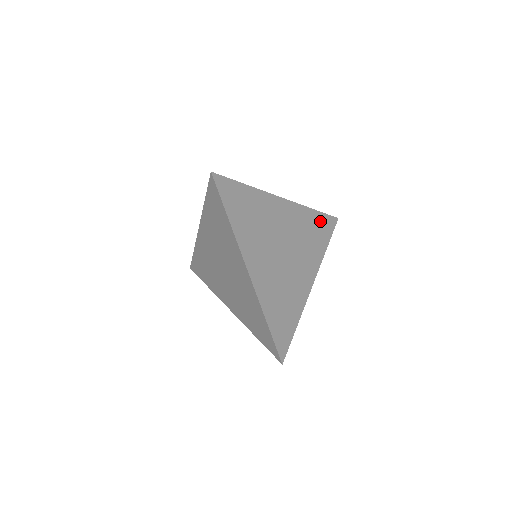
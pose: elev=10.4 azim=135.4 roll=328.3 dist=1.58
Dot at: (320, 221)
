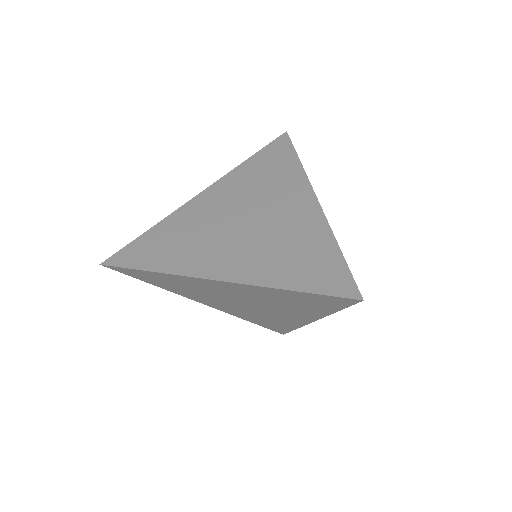
Dot at: (265, 157)
